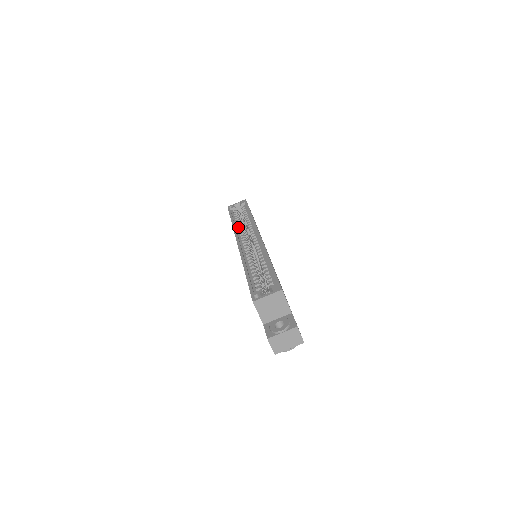
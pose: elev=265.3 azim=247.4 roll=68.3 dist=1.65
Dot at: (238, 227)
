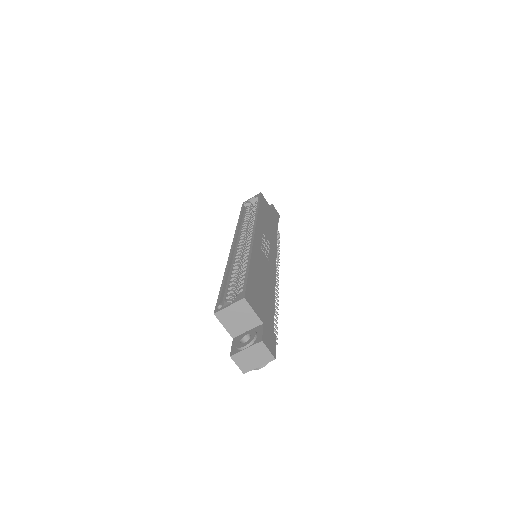
Dot at: (242, 225)
